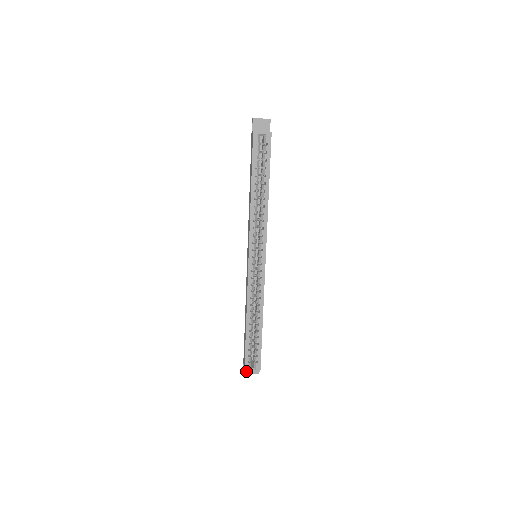
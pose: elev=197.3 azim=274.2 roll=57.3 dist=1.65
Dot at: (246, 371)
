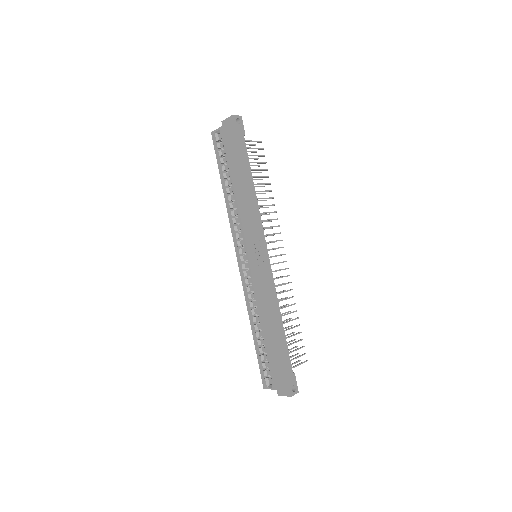
Dot at: (265, 388)
